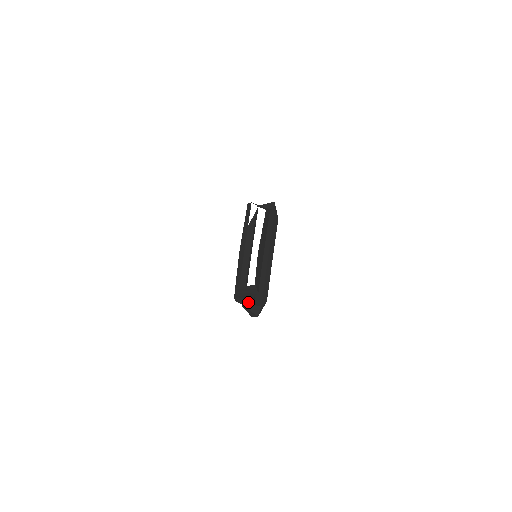
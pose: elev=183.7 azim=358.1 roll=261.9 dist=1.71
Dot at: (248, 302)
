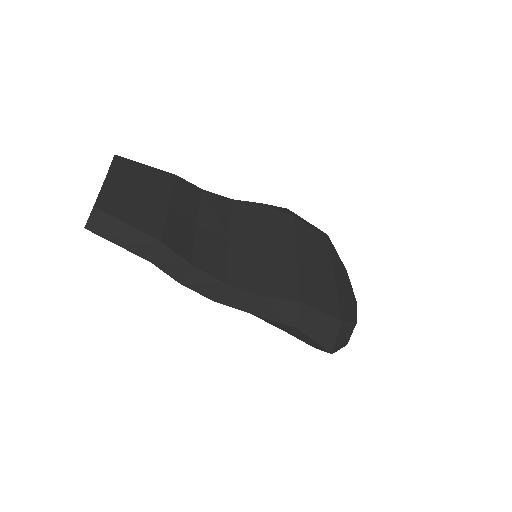
Dot at: (232, 295)
